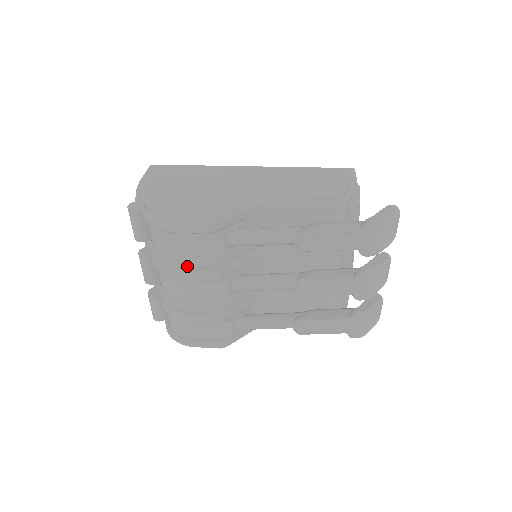
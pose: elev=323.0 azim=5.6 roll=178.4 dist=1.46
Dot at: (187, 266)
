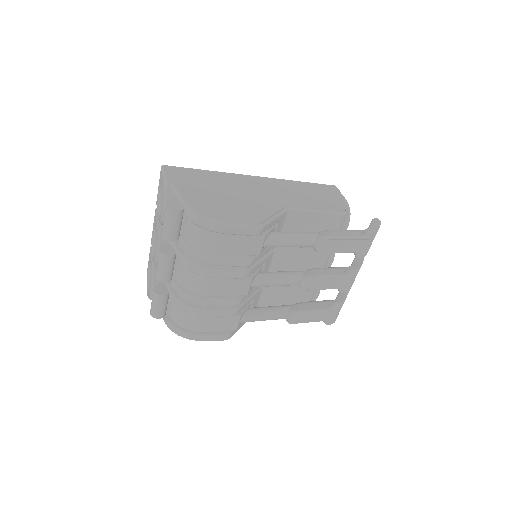
Dot at: (225, 264)
